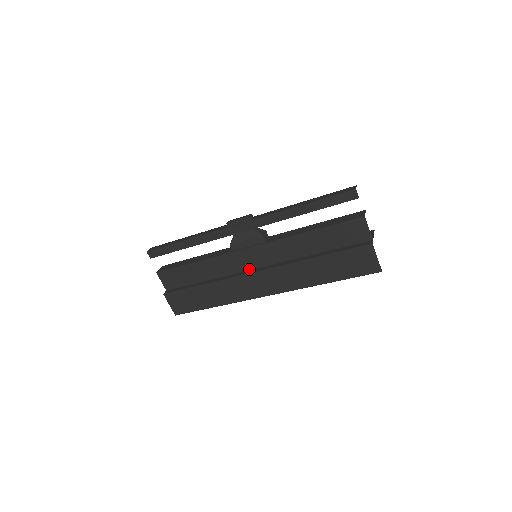
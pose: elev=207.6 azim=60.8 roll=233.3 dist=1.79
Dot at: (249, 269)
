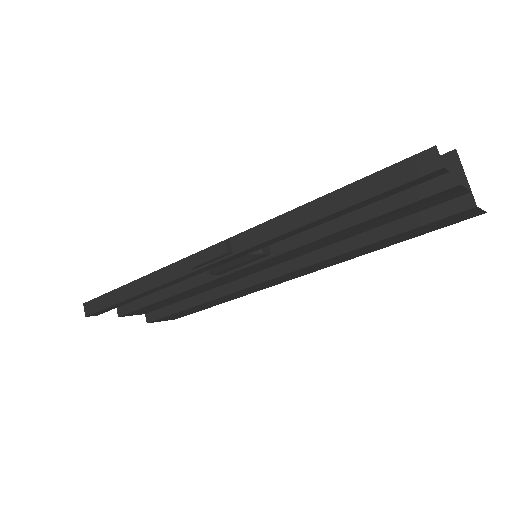
Dot at: (255, 272)
